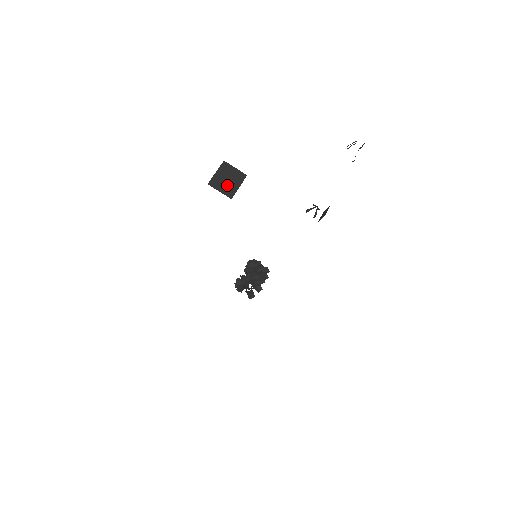
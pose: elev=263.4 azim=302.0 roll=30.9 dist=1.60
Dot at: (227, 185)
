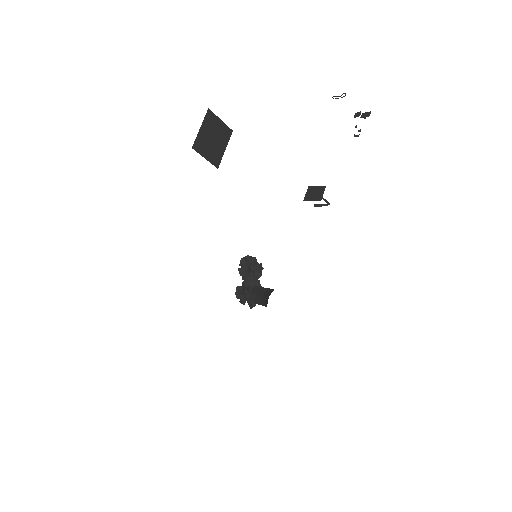
Dot at: (213, 148)
